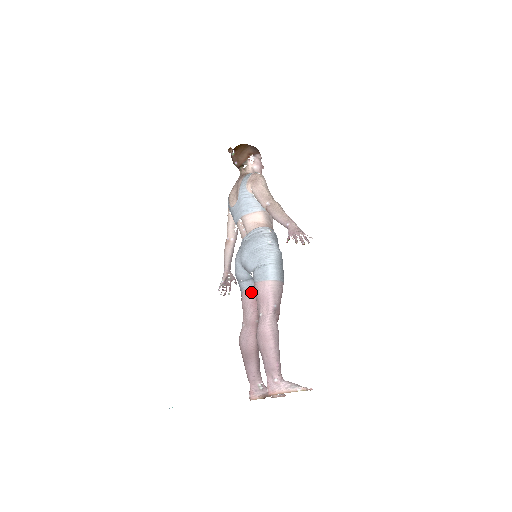
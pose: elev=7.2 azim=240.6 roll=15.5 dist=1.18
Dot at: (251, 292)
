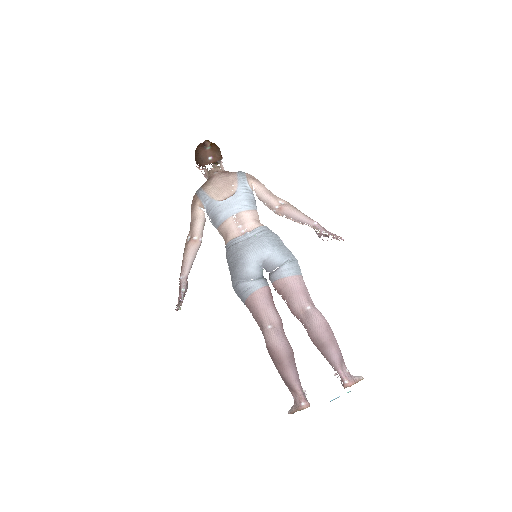
Dot at: (268, 291)
